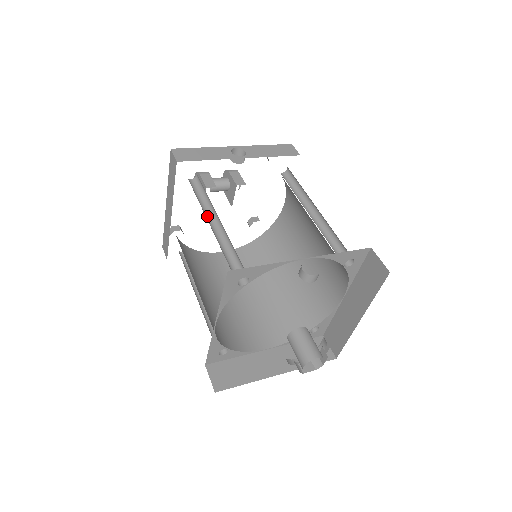
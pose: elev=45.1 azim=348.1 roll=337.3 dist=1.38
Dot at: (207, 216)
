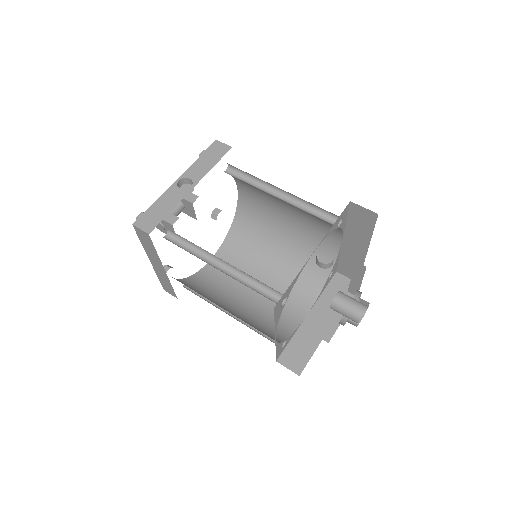
Dot at: (208, 262)
